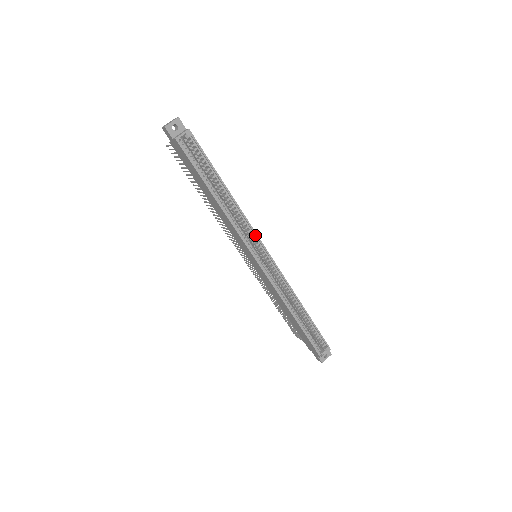
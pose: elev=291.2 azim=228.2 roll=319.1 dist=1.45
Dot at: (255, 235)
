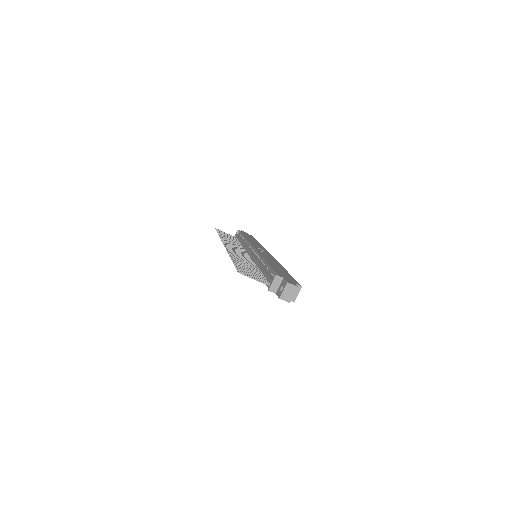
Dot at: occluded
